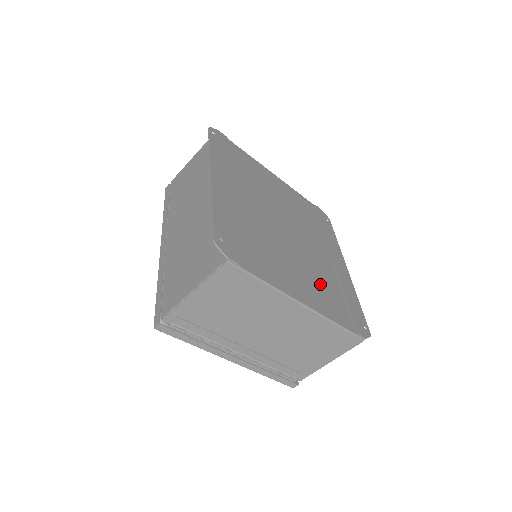
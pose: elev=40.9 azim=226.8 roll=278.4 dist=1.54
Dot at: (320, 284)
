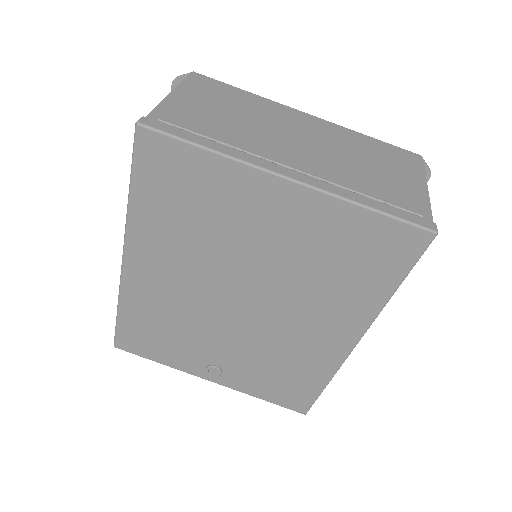
Dot at: occluded
